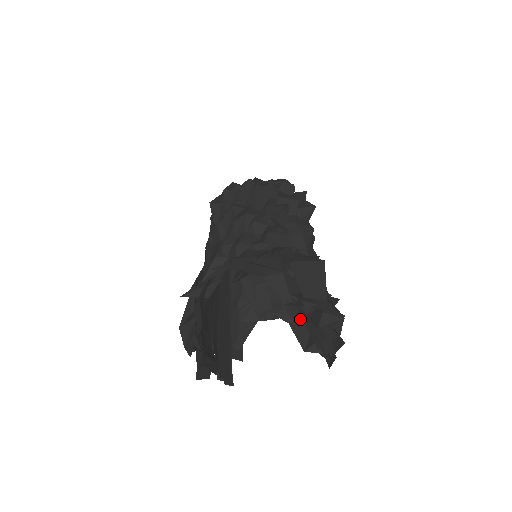
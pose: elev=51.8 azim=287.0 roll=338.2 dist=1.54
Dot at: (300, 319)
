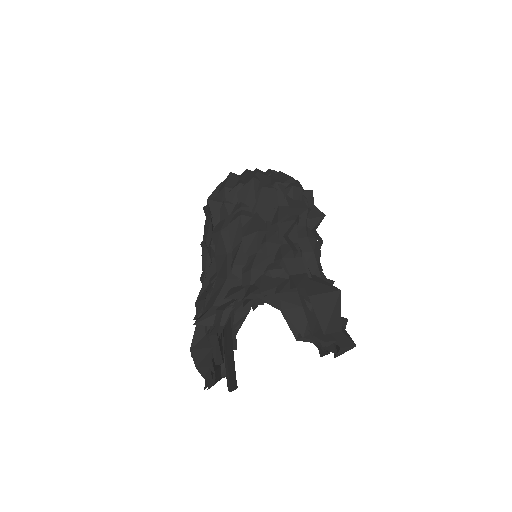
Dot at: occluded
